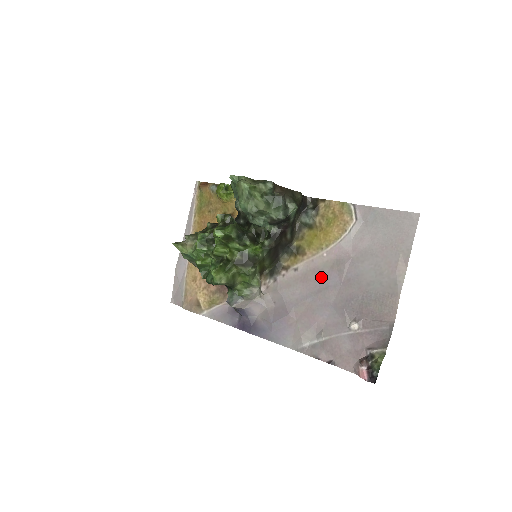
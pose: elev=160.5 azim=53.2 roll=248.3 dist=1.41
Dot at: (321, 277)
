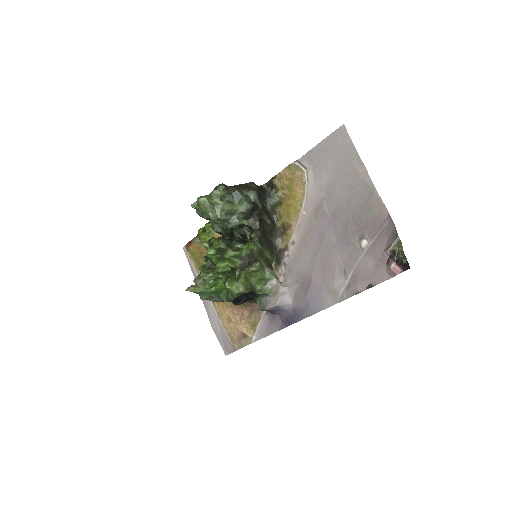
Dot at: (314, 231)
